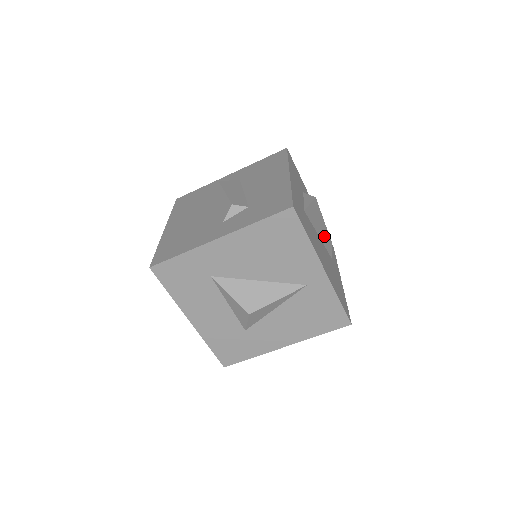
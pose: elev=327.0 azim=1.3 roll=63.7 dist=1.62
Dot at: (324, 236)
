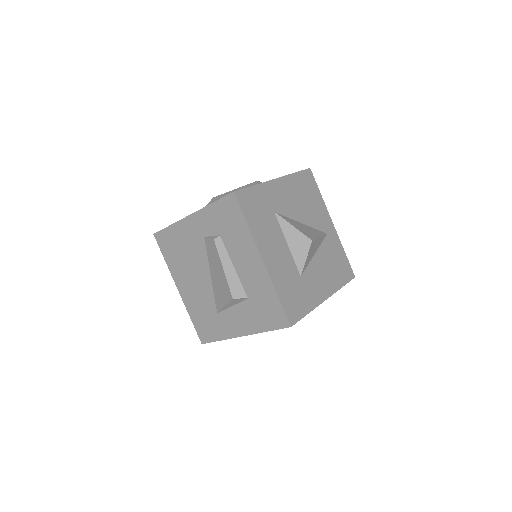
Dot at: occluded
